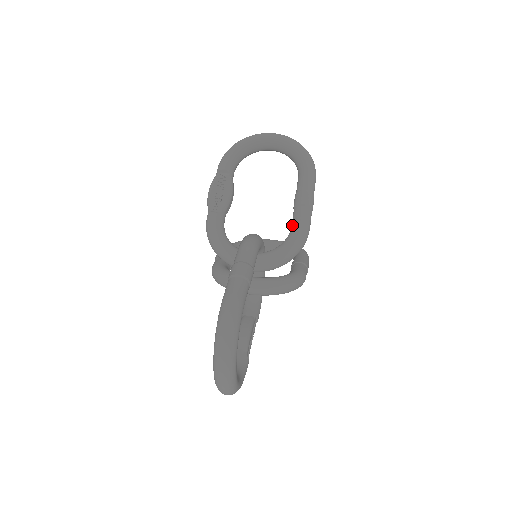
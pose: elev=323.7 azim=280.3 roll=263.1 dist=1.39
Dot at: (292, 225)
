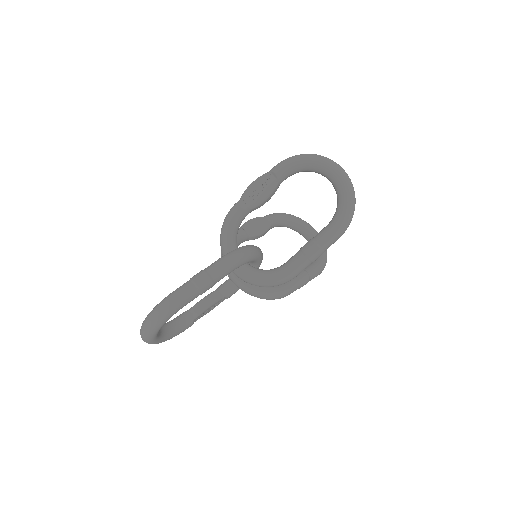
Dot at: (286, 263)
